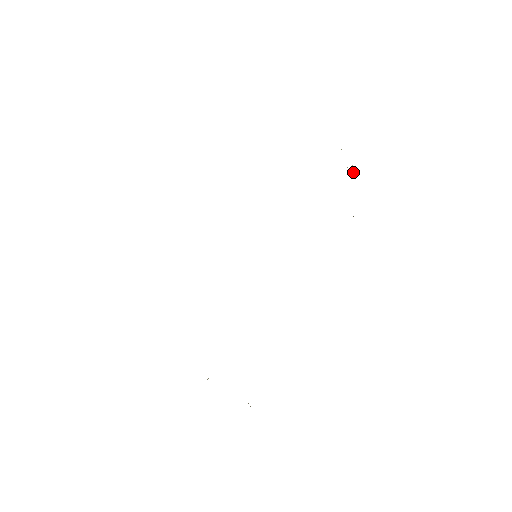
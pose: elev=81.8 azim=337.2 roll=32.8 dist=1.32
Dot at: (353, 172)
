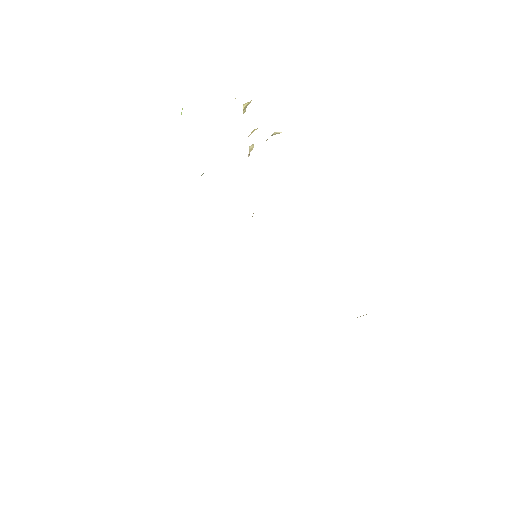
Dot at: occluded
